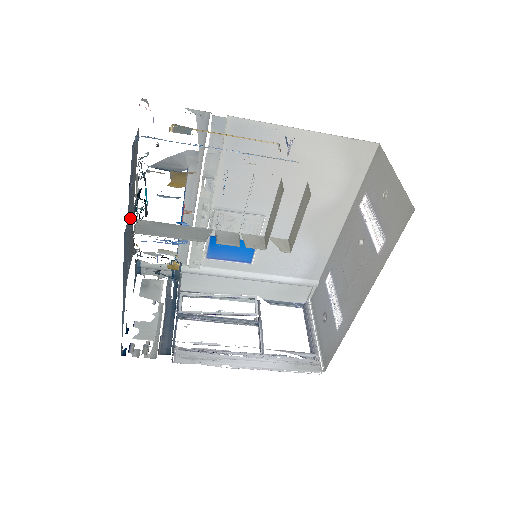
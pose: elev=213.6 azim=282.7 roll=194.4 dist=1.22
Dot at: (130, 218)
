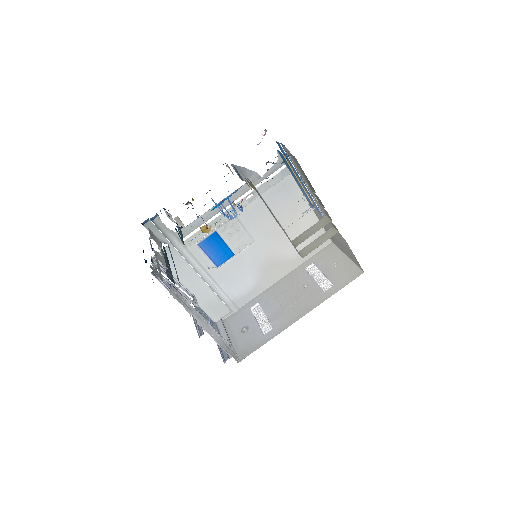
Dot at: occluded
